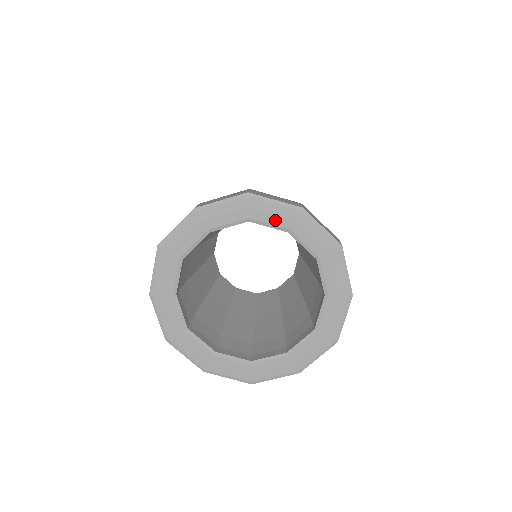
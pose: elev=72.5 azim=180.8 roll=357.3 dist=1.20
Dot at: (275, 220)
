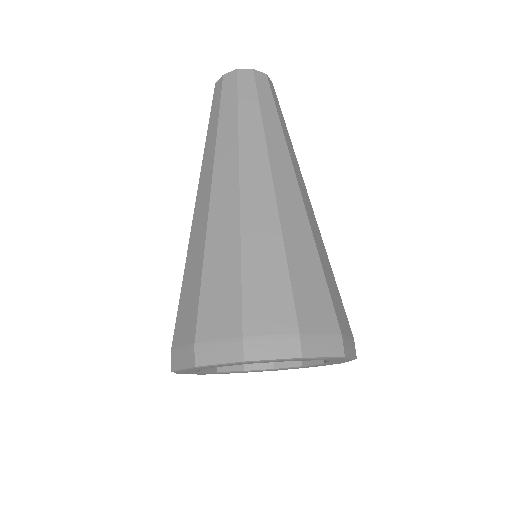
Dot at: occluded
